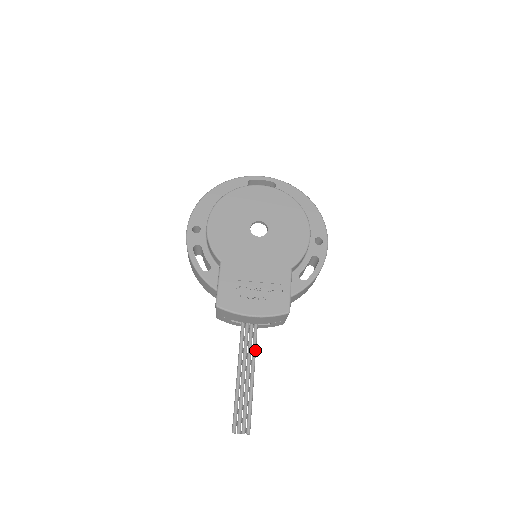
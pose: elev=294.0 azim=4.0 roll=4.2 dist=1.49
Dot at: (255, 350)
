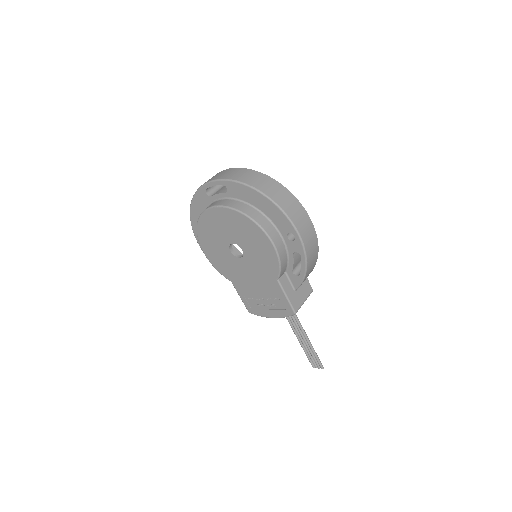
Dot at: (298, 322)
